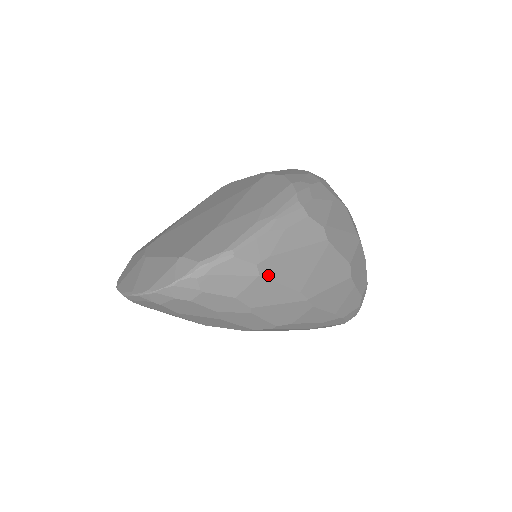
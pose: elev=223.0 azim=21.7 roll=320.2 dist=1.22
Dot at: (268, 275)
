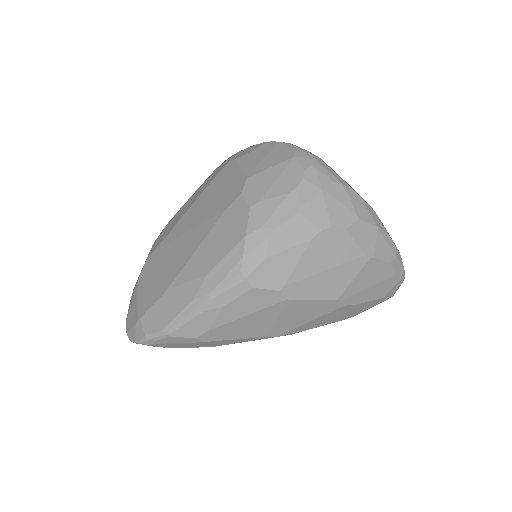
Dot at: (214, 339)
